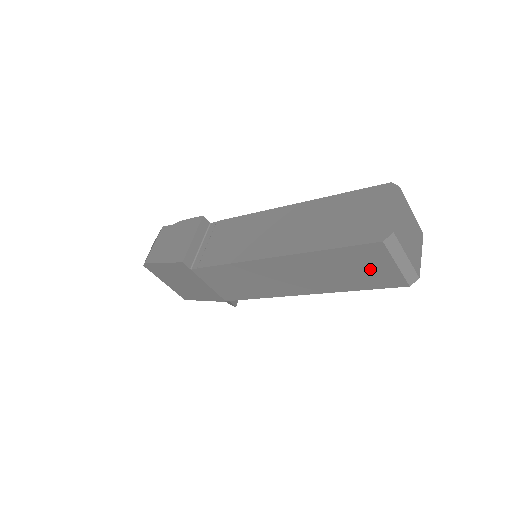
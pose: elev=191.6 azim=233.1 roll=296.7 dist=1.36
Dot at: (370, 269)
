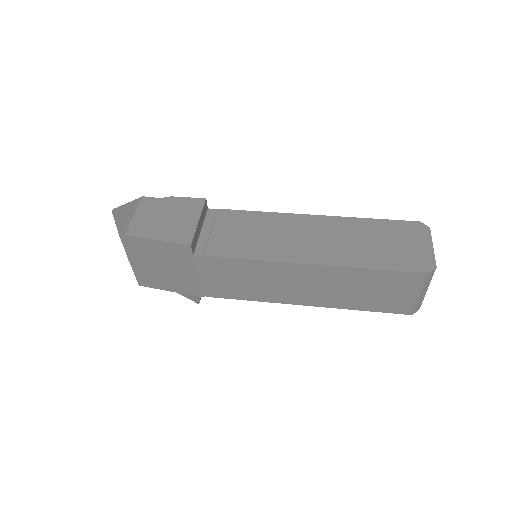
Dot at: (393, 294)
